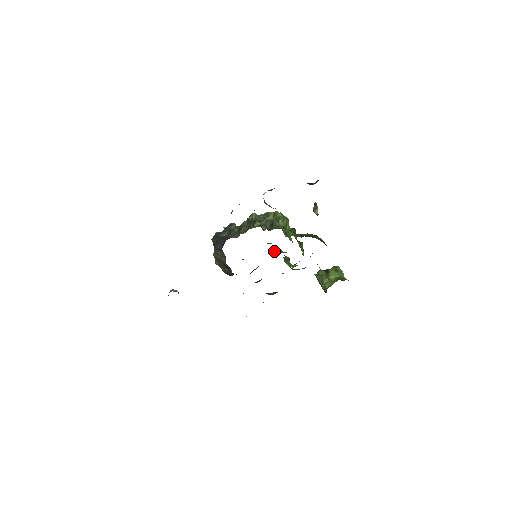
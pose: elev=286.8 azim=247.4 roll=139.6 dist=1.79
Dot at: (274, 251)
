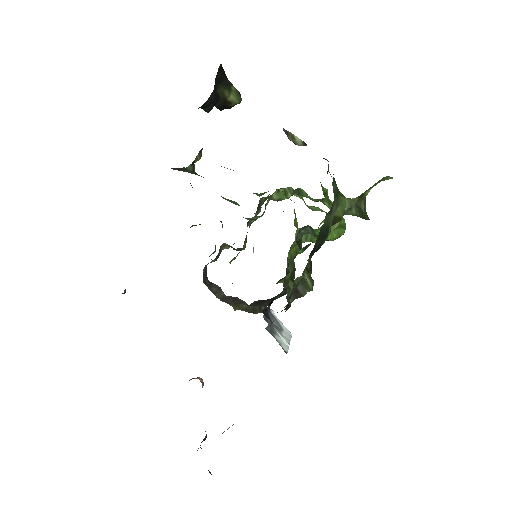
Dot at: occluded
